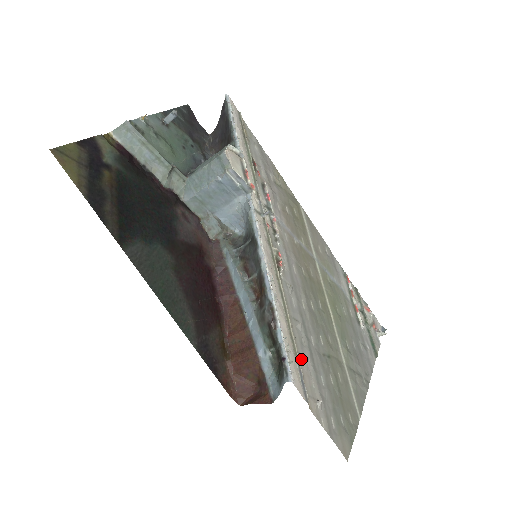
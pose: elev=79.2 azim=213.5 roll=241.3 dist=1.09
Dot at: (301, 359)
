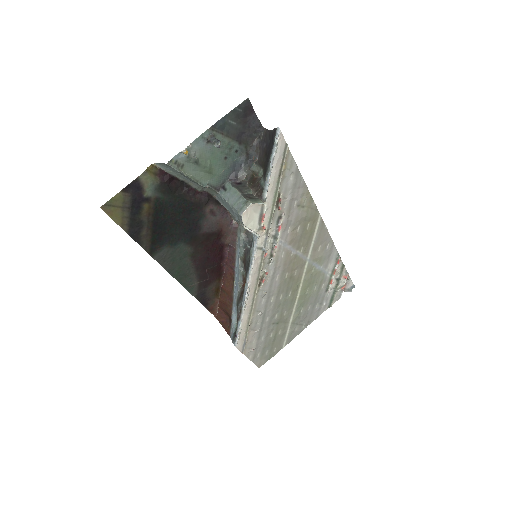
Dot at: (251, 332)
